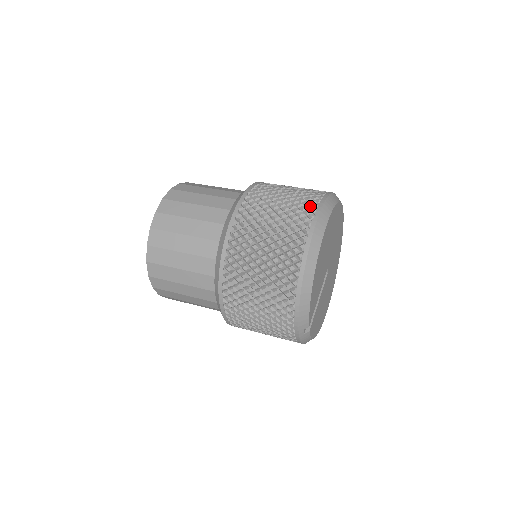
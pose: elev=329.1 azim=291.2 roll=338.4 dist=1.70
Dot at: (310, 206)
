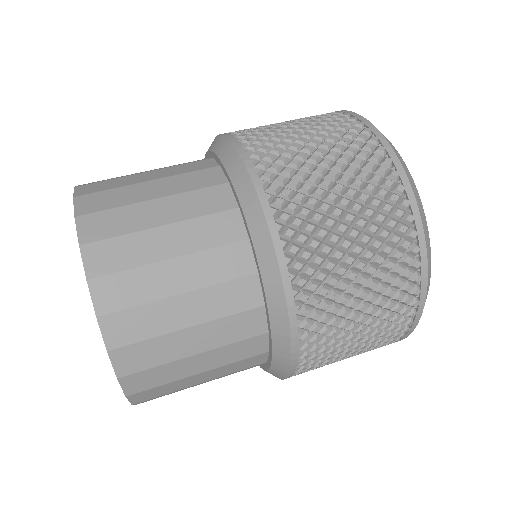
Dot at: (401, 216)
